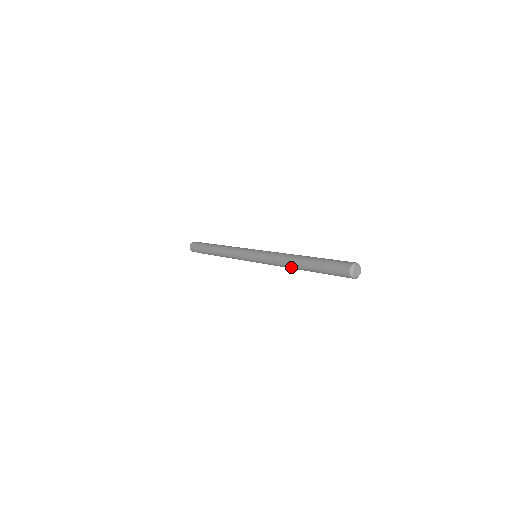
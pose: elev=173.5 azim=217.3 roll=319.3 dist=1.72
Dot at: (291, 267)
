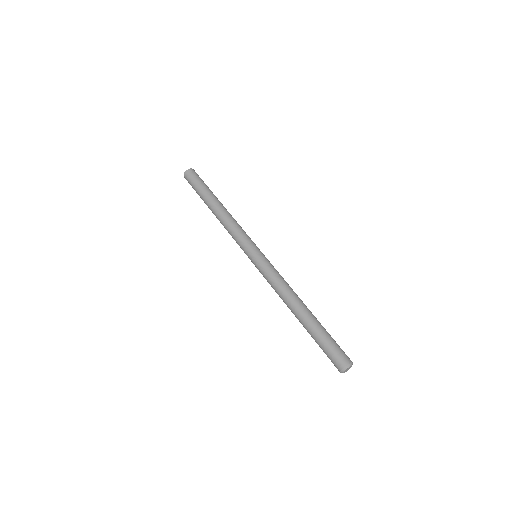
Dot at: (288, 307)
